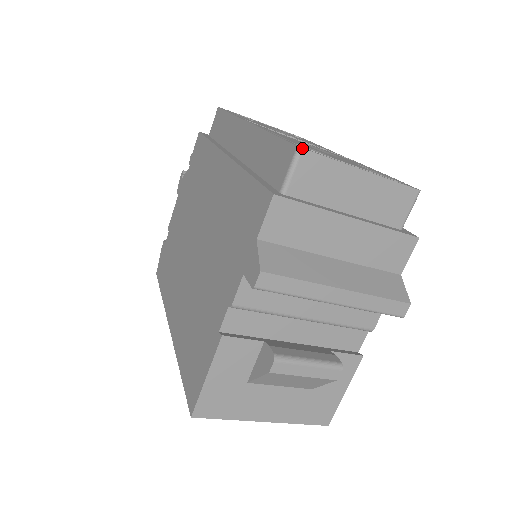
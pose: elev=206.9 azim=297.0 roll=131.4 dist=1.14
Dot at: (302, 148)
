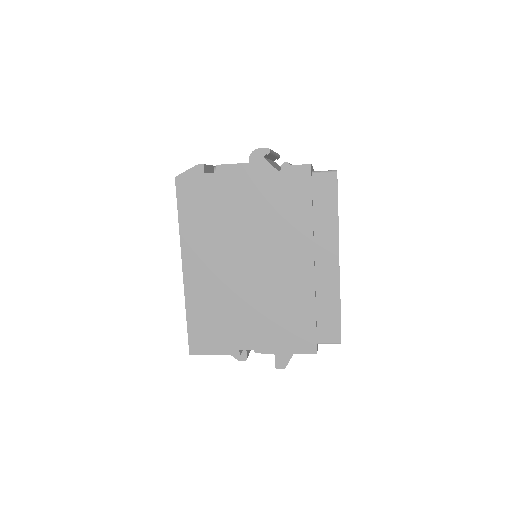
Dot at: occluded
